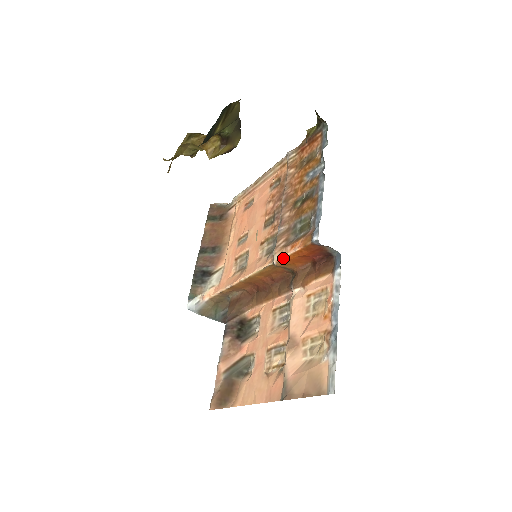
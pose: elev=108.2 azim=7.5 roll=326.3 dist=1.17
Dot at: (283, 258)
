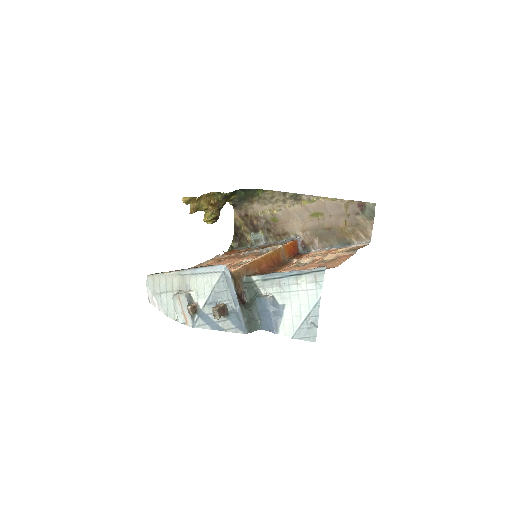
Dot at: (284, 245)
